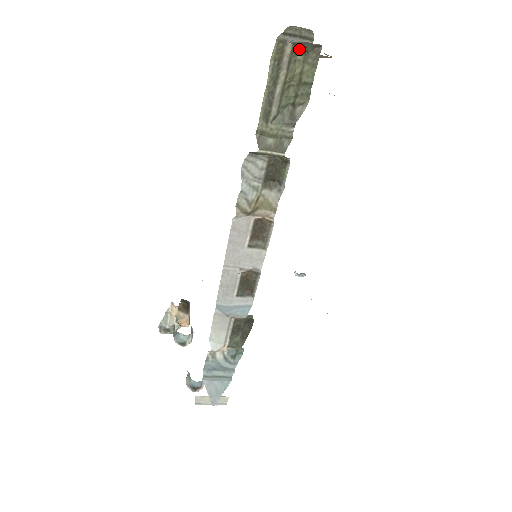
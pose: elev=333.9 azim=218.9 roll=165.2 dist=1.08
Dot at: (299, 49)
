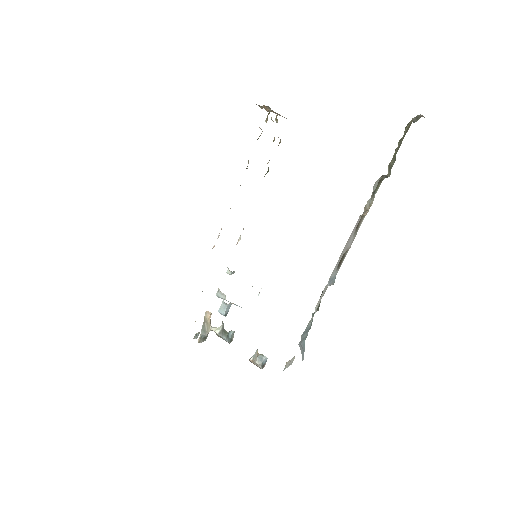
Dot at: (407, 124)
